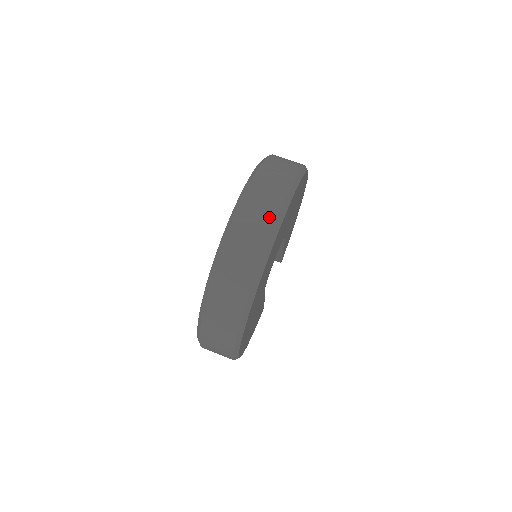
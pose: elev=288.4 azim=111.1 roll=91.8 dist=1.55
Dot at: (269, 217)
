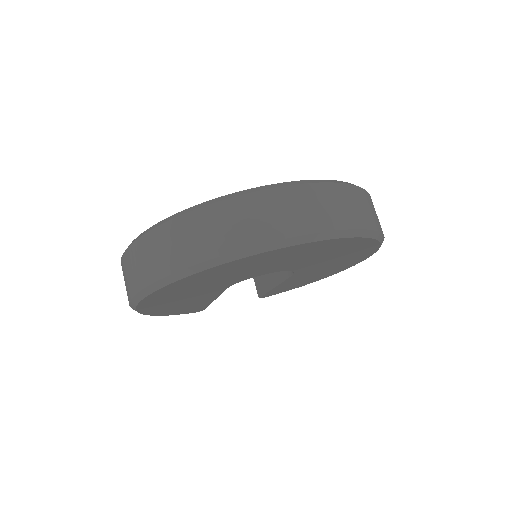
Dot at: (319, 221)
